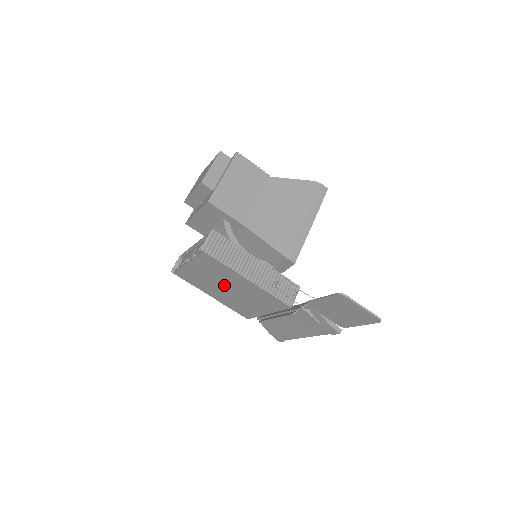
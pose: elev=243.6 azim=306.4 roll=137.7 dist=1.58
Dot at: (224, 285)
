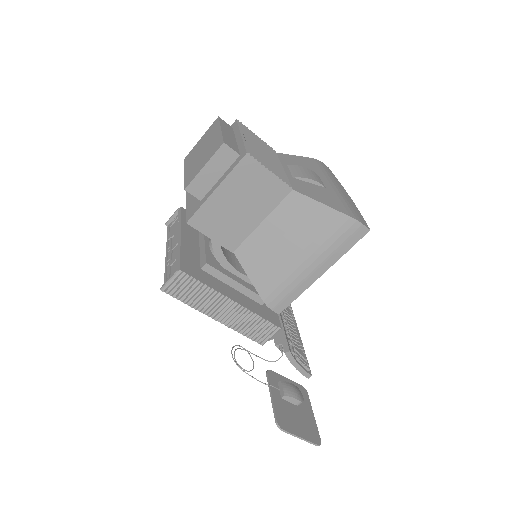
Dot at: occluded
